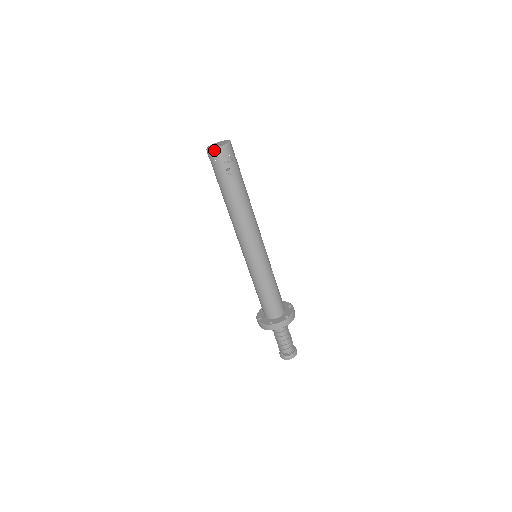
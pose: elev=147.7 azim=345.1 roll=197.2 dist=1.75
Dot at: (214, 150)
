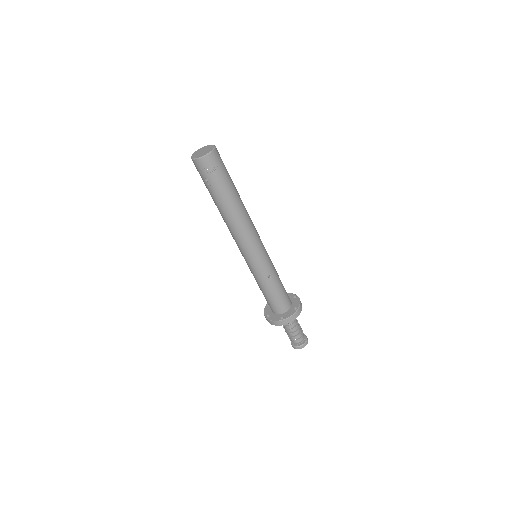
Dot at: (192, 159)
